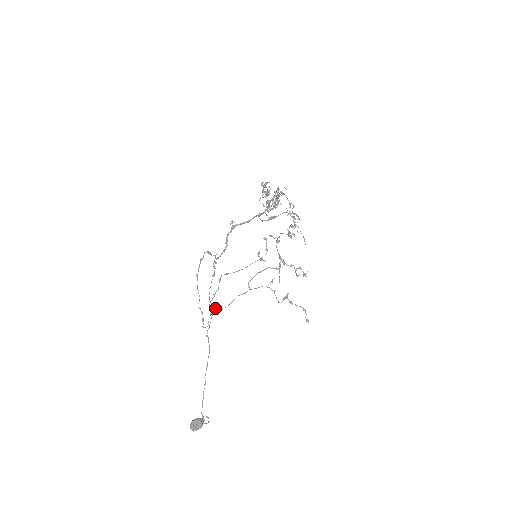
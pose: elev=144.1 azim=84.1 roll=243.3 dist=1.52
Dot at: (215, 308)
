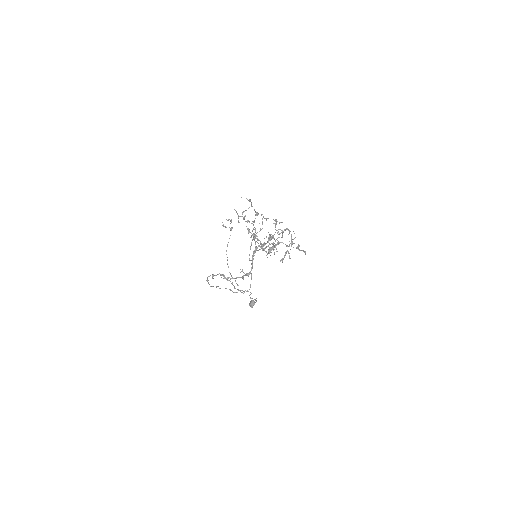
Dot at: occluded
